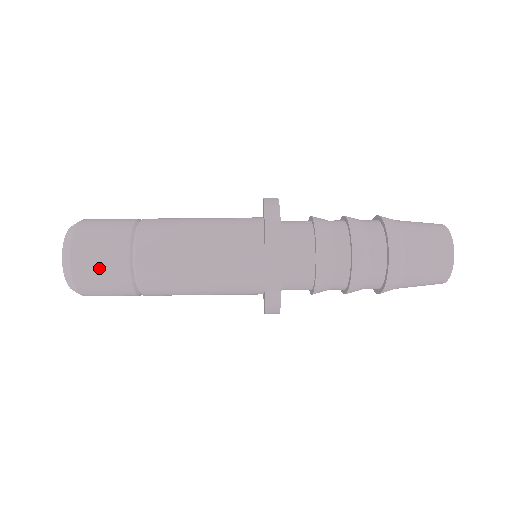
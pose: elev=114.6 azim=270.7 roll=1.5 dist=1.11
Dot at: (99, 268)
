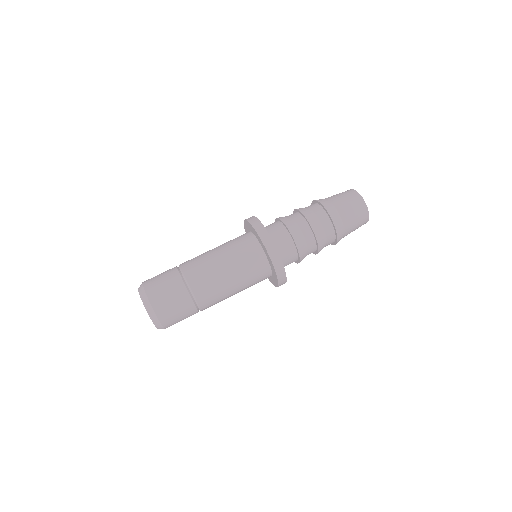
Dot at: (162, 283)
